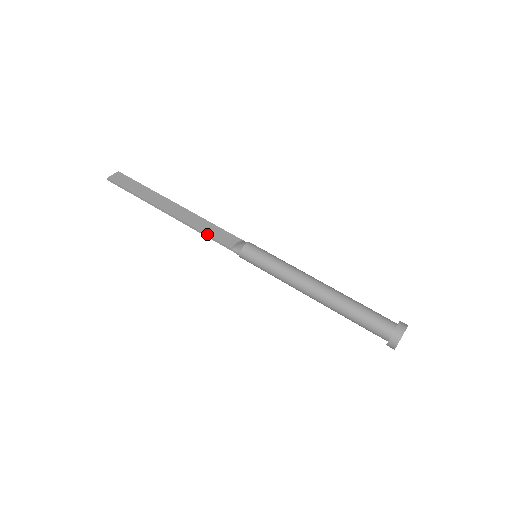
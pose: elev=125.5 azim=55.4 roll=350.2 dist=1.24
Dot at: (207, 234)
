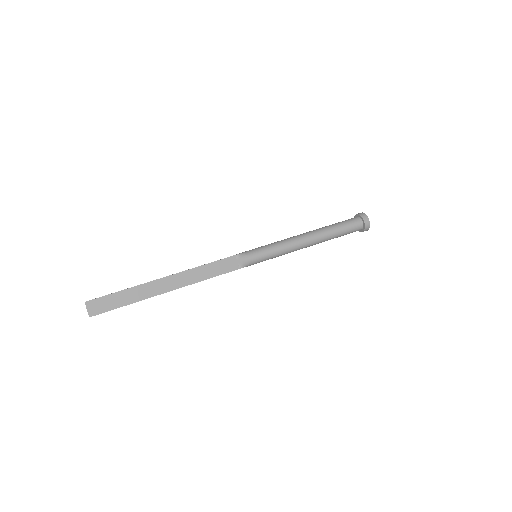
Dot at: (215, 276)
